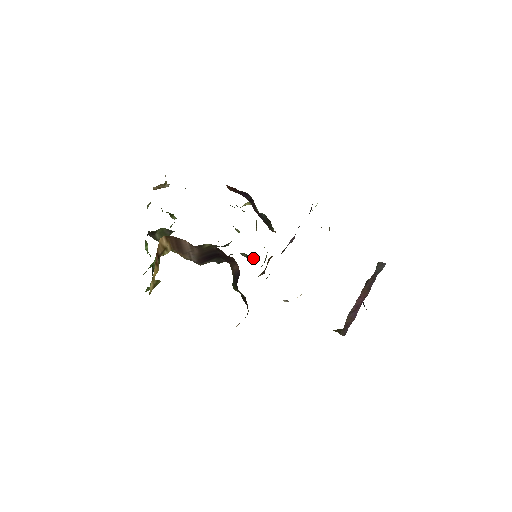
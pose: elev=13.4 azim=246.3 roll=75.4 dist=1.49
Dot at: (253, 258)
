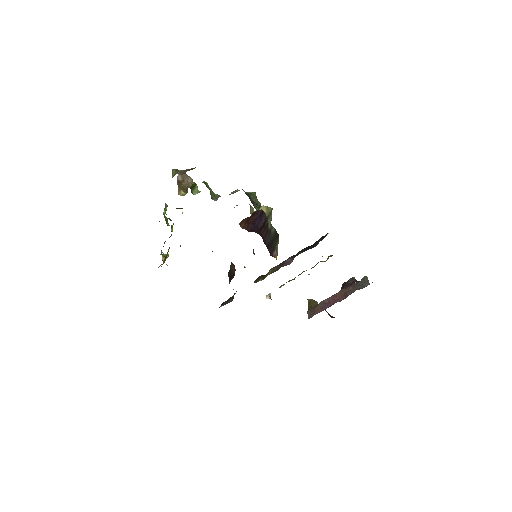
Dot at: (254, 253)
